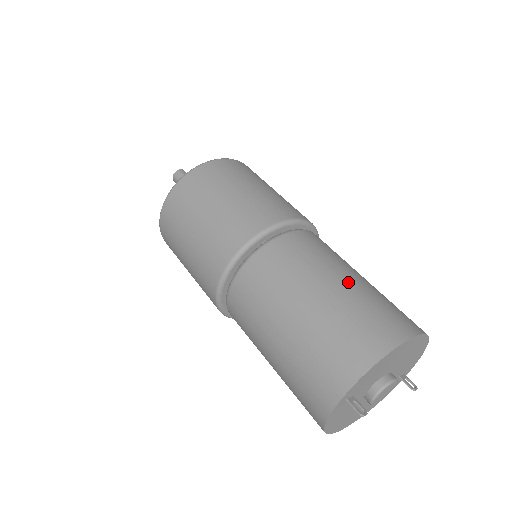
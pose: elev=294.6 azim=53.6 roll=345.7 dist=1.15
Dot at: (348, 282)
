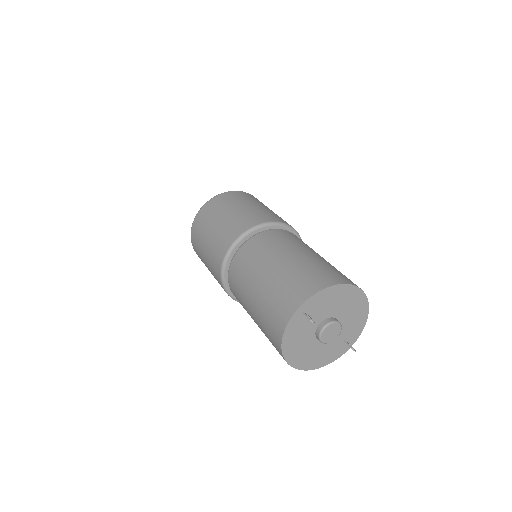
Dot at: (319, 256)
